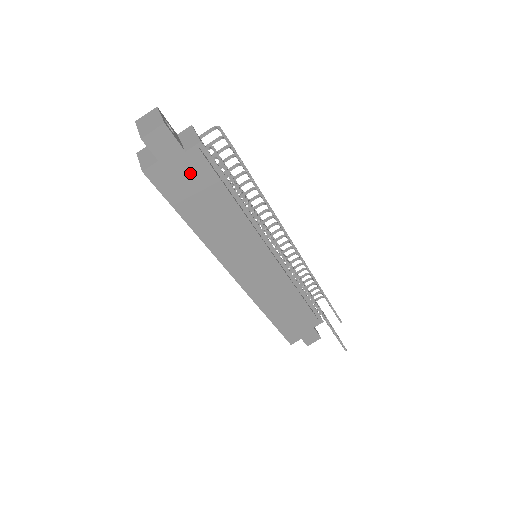
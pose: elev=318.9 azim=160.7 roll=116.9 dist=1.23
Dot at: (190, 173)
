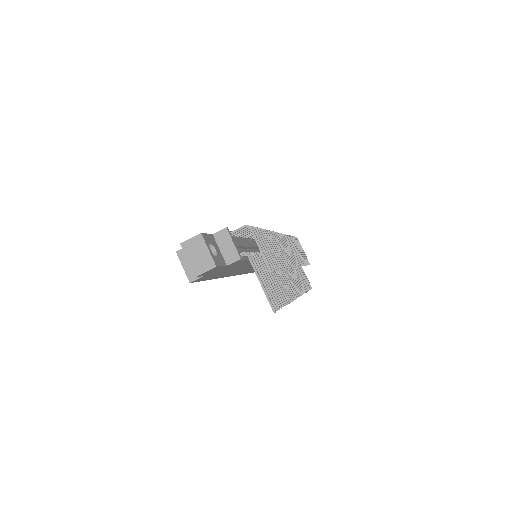
Dot at: (226, 268)
